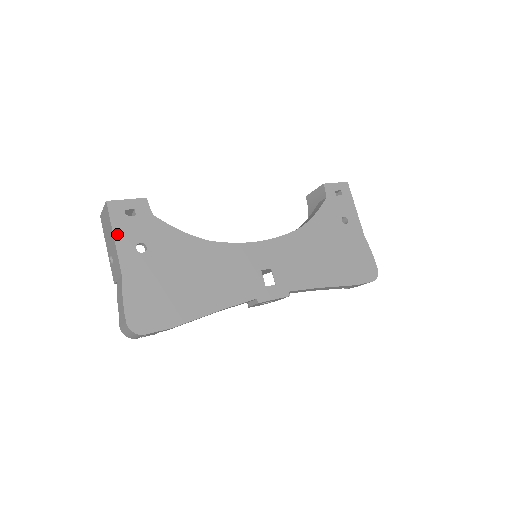
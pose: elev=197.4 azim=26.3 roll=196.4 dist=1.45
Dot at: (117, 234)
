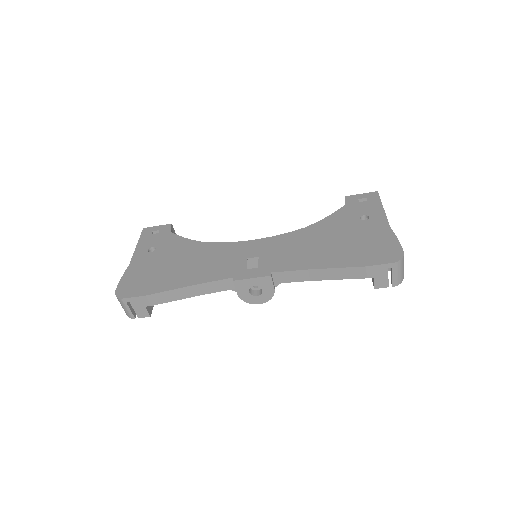
Dot at: (140, 244)
